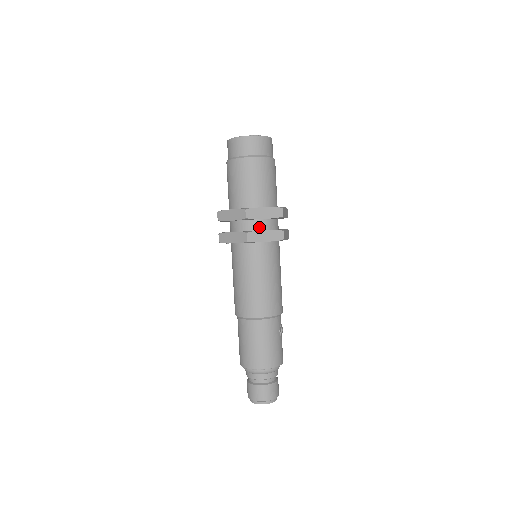
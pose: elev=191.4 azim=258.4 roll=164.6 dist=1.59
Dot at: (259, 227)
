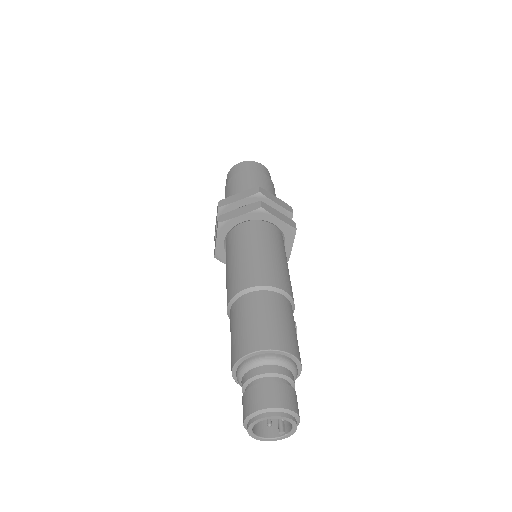
Dot at: occluded
